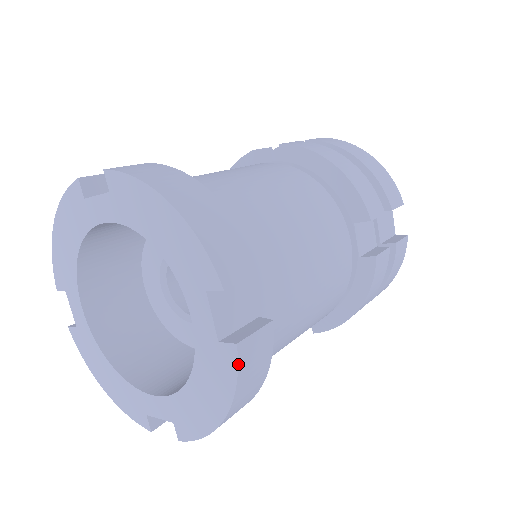
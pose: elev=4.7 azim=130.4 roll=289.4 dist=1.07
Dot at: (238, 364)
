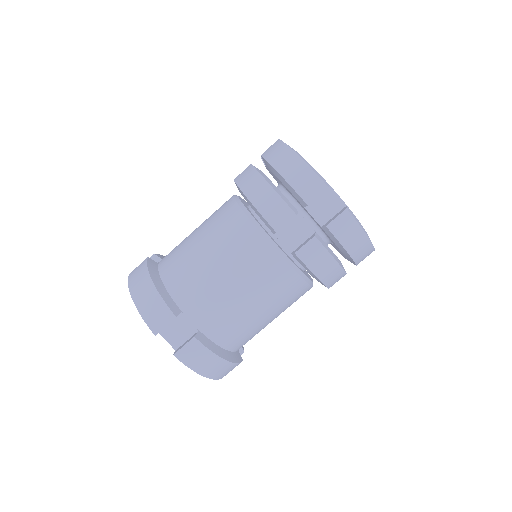
Dot at: (181, 361)
